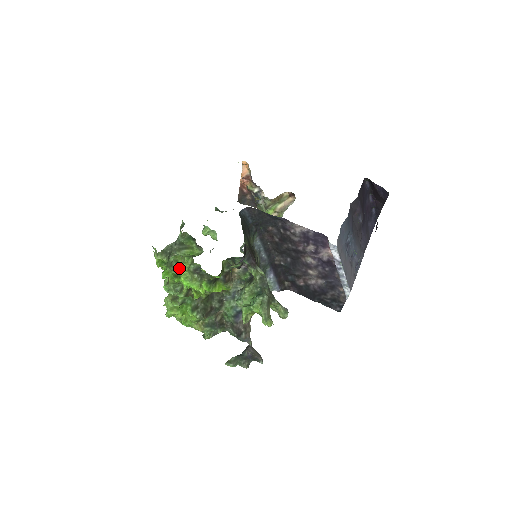
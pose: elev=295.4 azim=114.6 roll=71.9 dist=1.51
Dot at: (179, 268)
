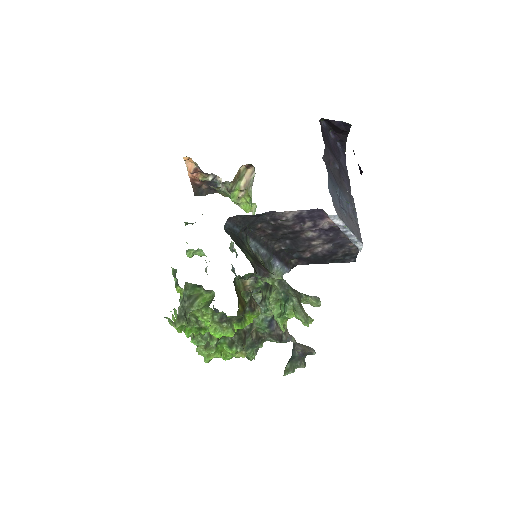
Dot at: (200, 321)
